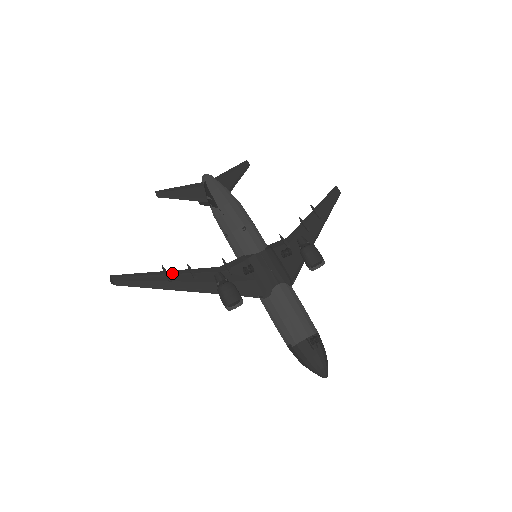
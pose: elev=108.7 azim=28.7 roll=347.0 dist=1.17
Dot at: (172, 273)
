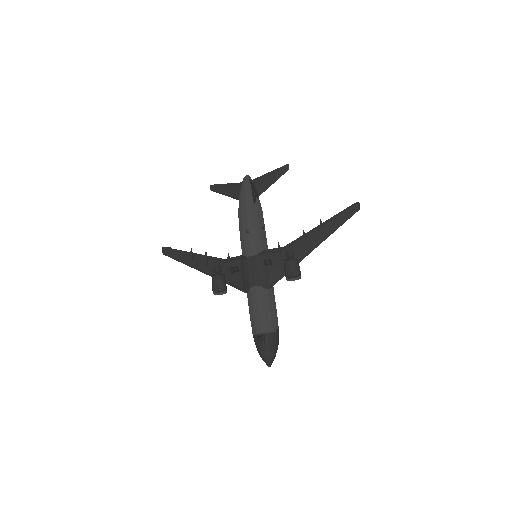
Dot at: (195, 255)
